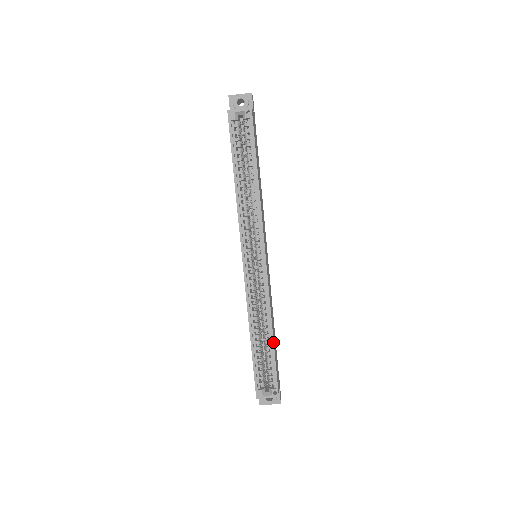
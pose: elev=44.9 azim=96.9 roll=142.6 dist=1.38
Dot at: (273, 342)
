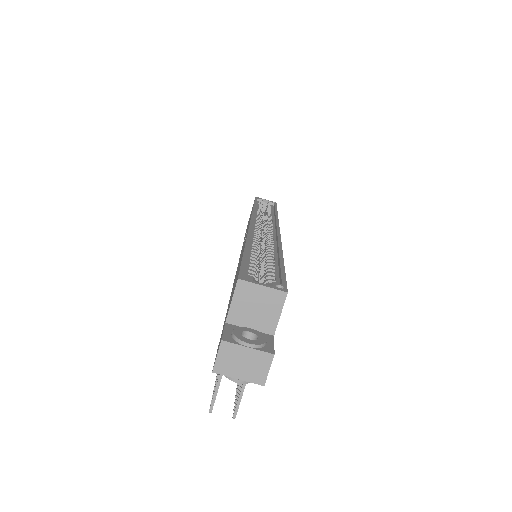
Dot at: (282, 258)
